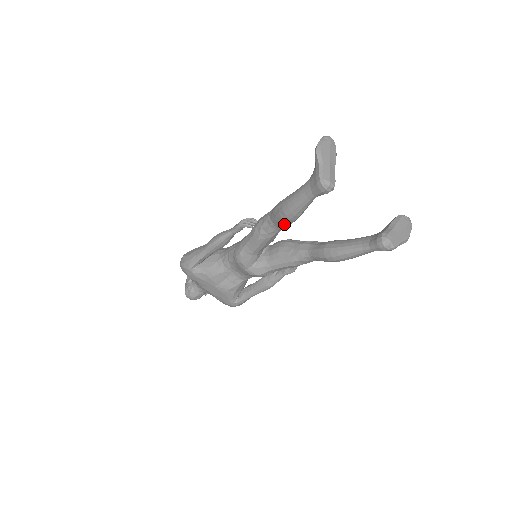
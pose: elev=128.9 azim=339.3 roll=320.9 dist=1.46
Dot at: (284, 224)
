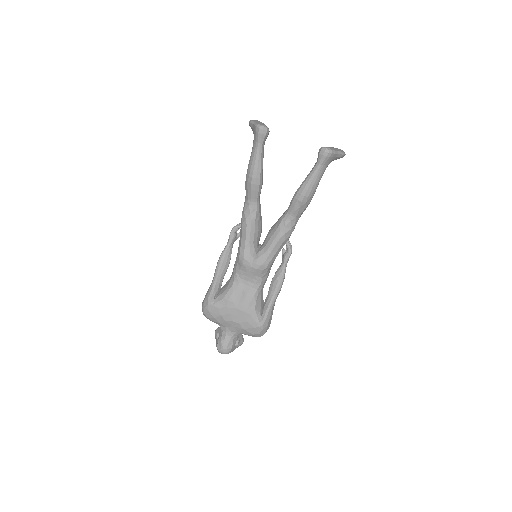
Dot at: (255, 190)
